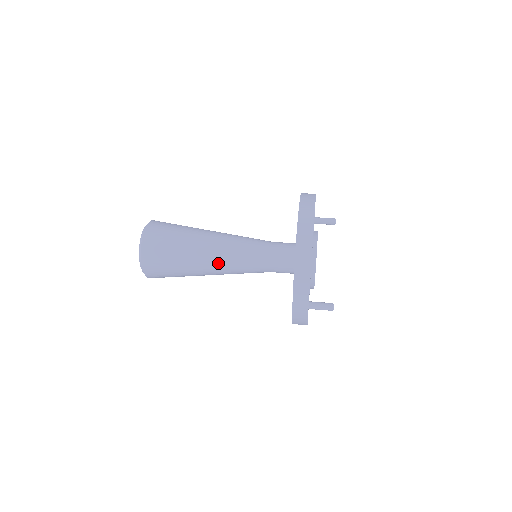
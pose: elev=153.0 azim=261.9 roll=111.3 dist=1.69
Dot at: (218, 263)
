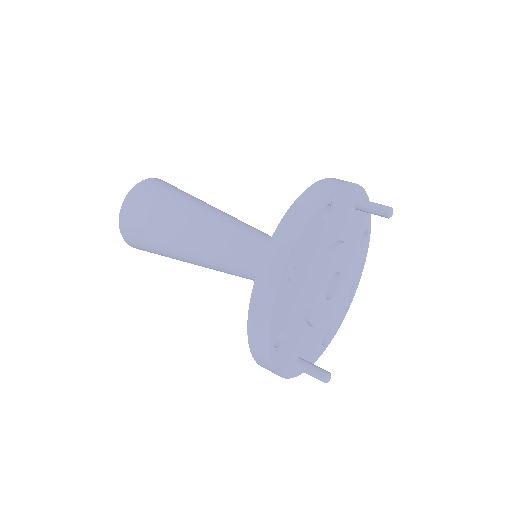
Dot at: (202, 264)
